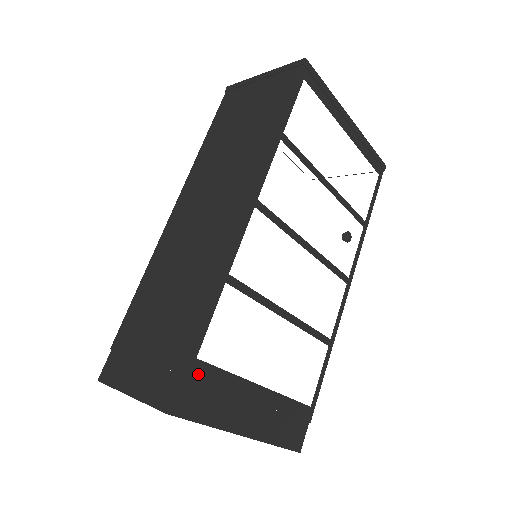
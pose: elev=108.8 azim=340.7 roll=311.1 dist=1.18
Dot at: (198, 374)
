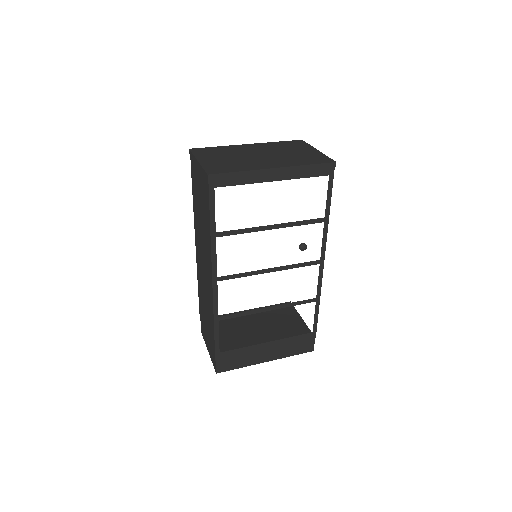
Dot at: (224, 356)
